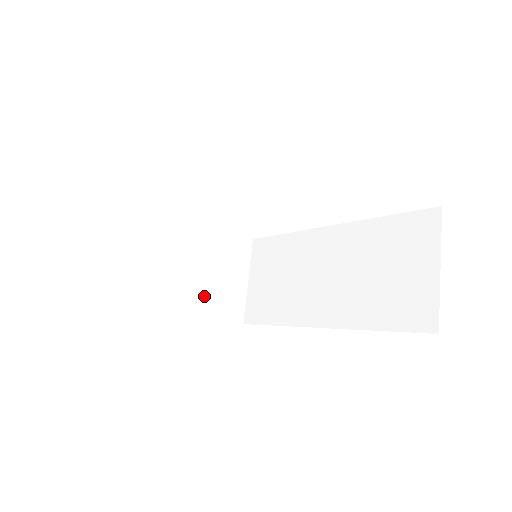
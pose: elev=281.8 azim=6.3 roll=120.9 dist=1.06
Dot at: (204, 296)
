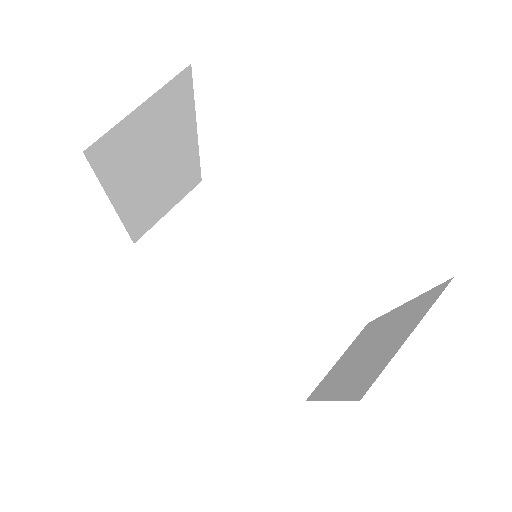
Dot at: (140, 205)
